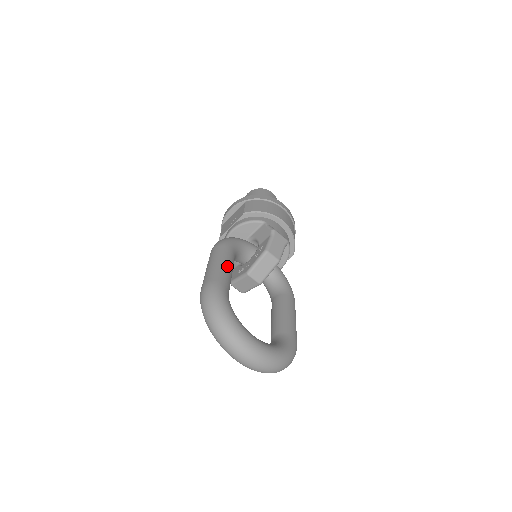
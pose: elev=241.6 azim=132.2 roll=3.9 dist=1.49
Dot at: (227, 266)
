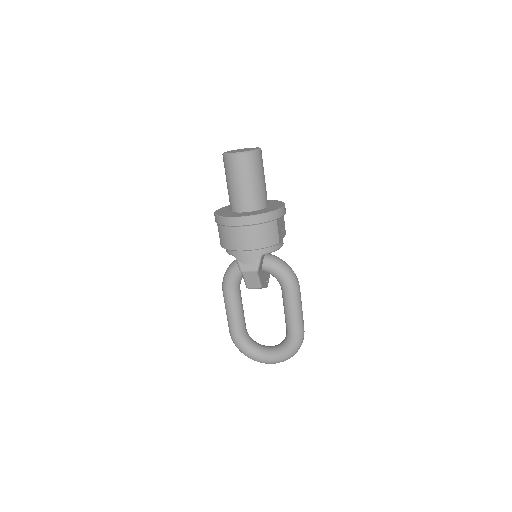
Dot at: (232, 315)
